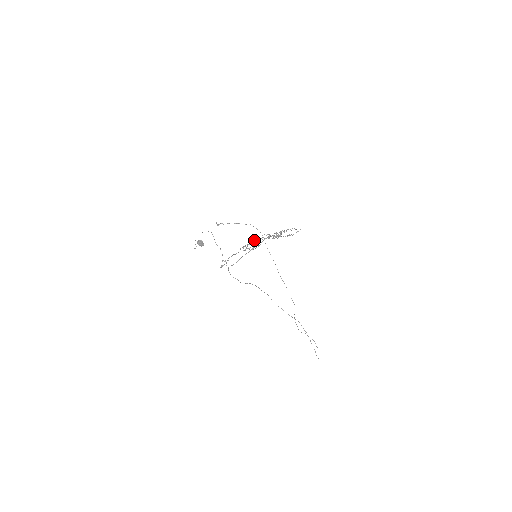
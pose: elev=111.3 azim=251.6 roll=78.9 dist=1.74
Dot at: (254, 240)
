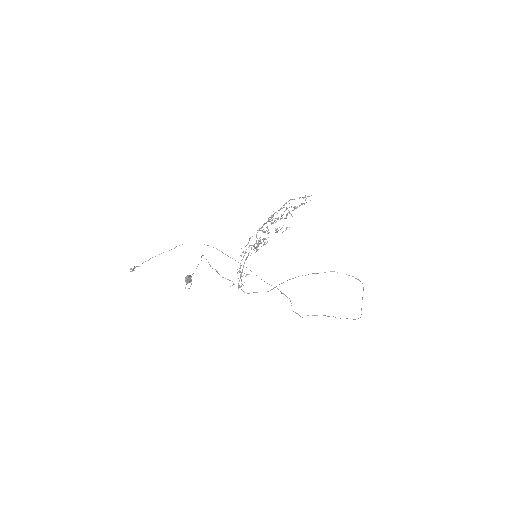
Dot at: (250, 238)
